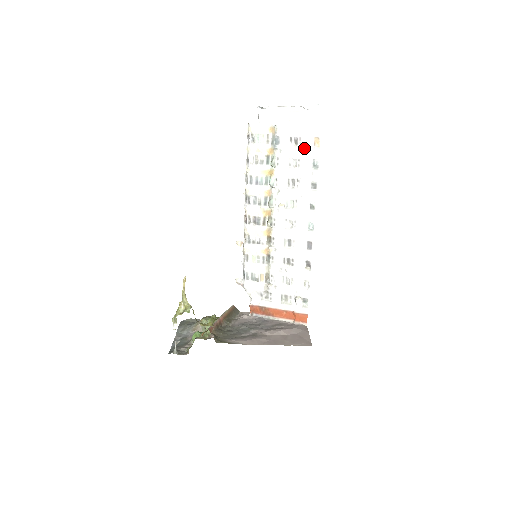
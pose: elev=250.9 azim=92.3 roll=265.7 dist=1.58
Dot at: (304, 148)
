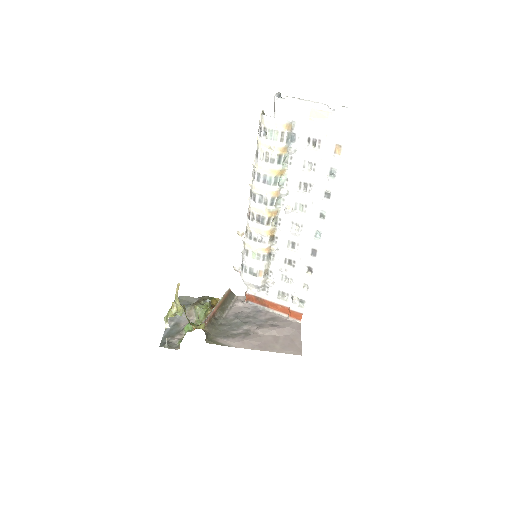
Dot at: (322, 153)
